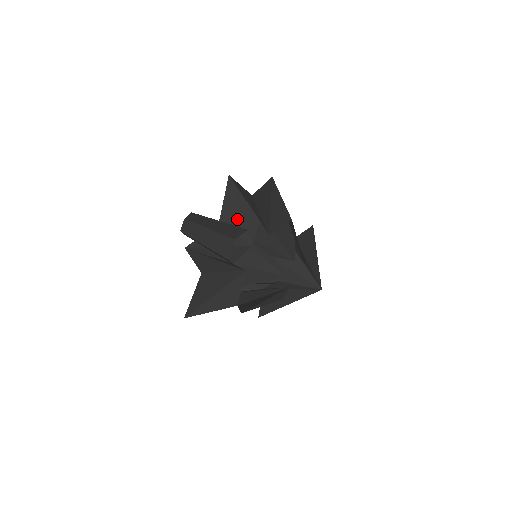
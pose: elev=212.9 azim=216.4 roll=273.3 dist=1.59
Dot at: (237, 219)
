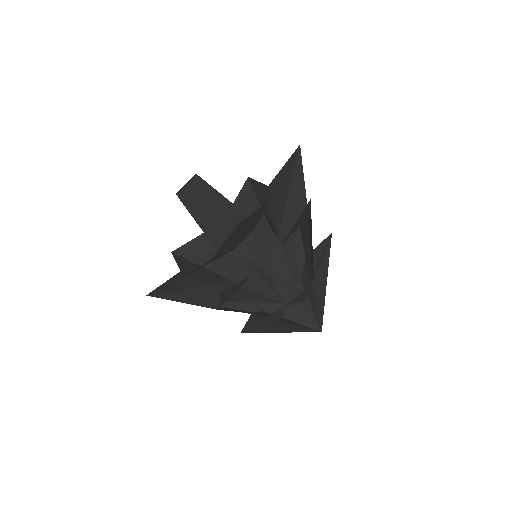
Dot at: (282, 199)
